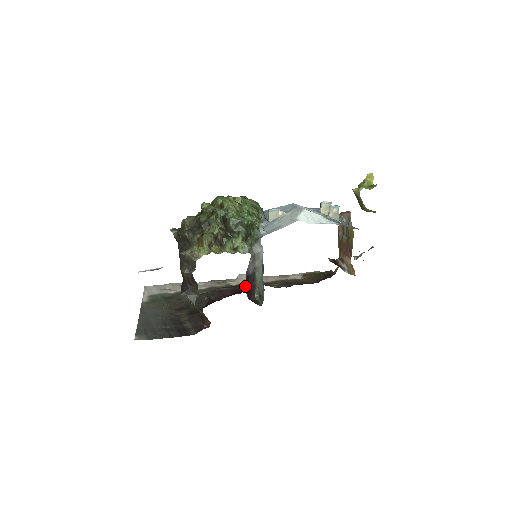
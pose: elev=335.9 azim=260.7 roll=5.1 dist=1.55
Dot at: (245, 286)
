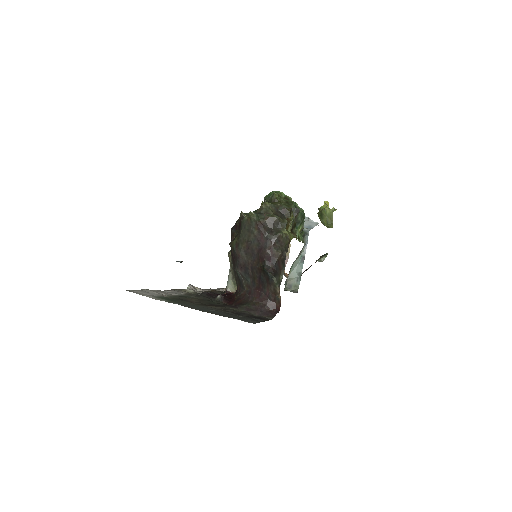
Dot at: (218, 291)
